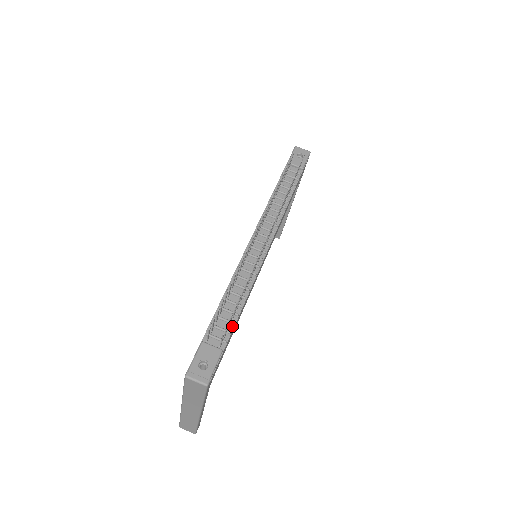
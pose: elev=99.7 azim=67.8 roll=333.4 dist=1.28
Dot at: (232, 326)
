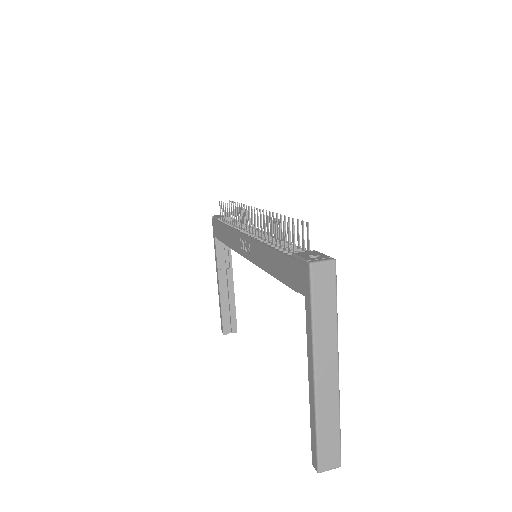
Dot at: occluded
